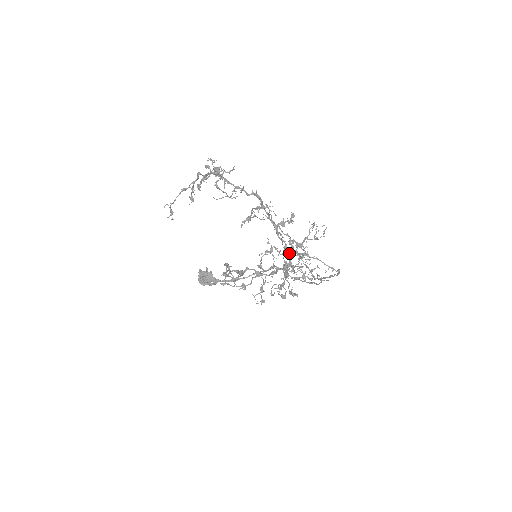
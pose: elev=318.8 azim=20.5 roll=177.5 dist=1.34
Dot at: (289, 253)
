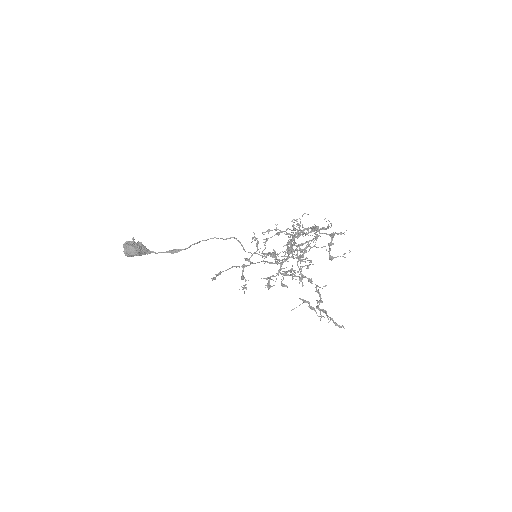
Dot at: occluded
